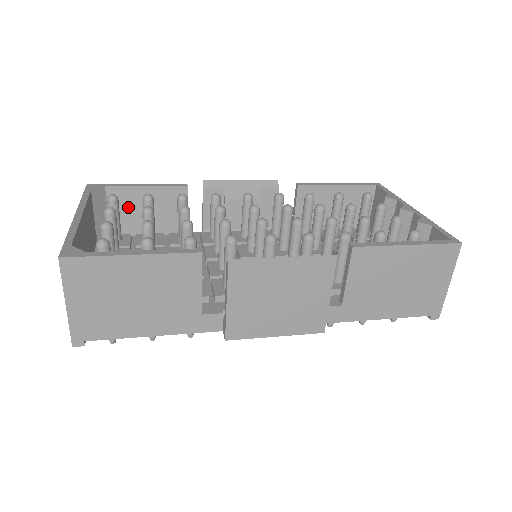
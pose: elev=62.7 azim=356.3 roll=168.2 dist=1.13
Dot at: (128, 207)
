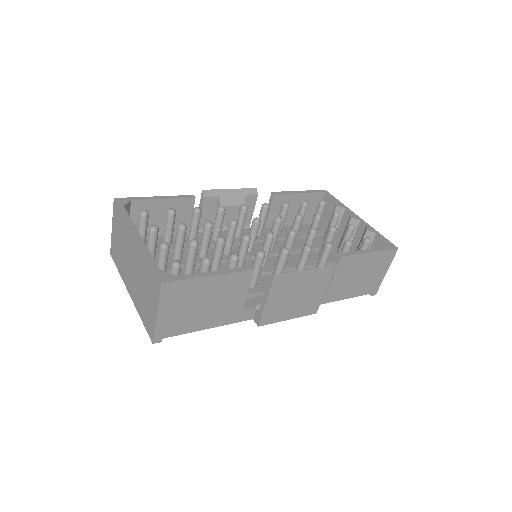
Dot at: occluded
